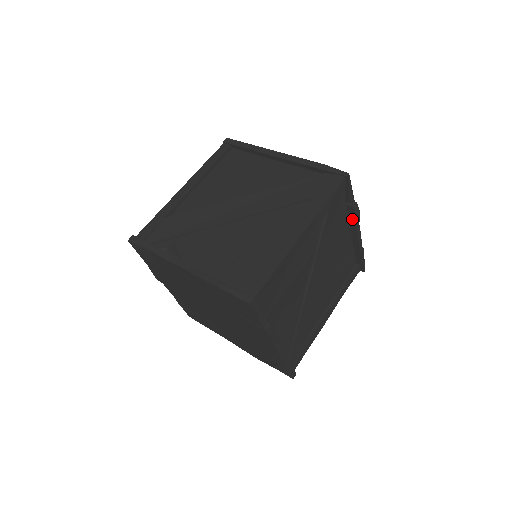
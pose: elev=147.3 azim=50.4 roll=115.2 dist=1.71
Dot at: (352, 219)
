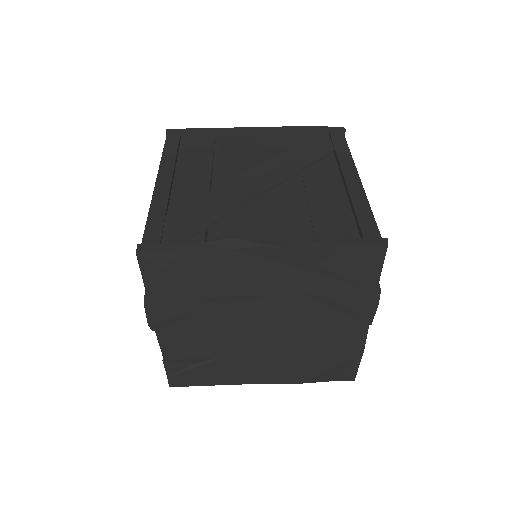
Dot at: occluded
